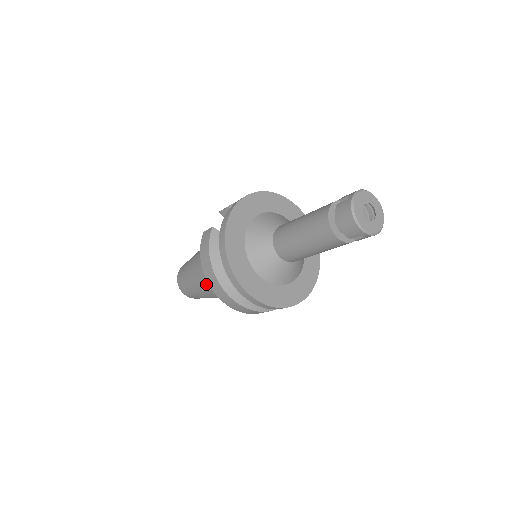
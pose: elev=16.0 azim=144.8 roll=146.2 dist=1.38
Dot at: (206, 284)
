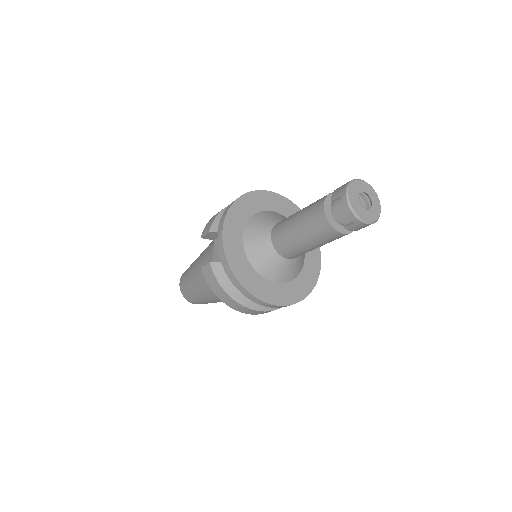
Dot at: occluded
